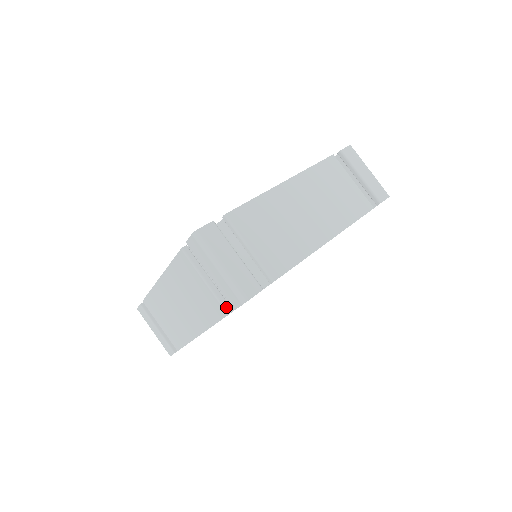
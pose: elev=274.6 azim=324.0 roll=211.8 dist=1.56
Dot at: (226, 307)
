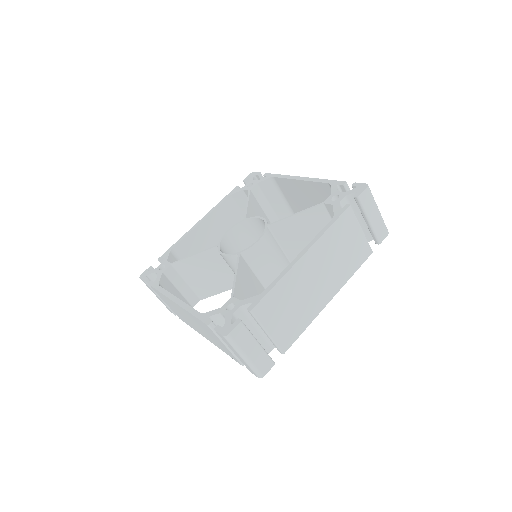
Dot at: occluded
